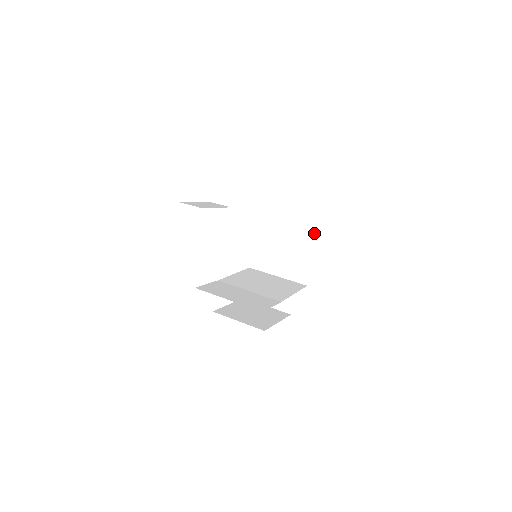
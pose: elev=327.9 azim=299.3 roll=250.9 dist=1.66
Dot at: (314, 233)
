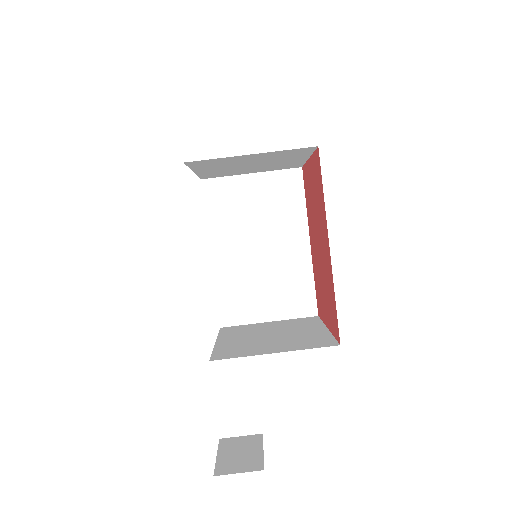
Dot at: (304, 154)
